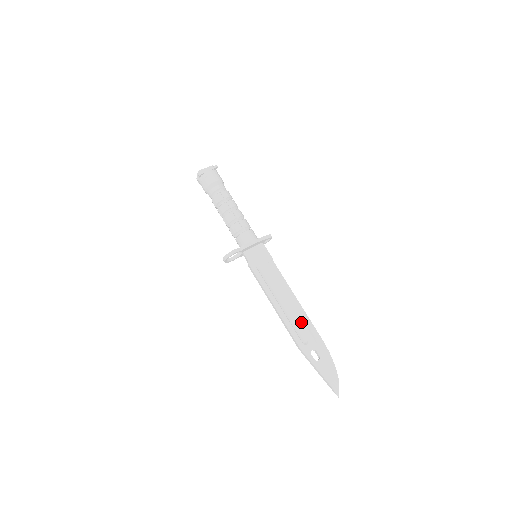
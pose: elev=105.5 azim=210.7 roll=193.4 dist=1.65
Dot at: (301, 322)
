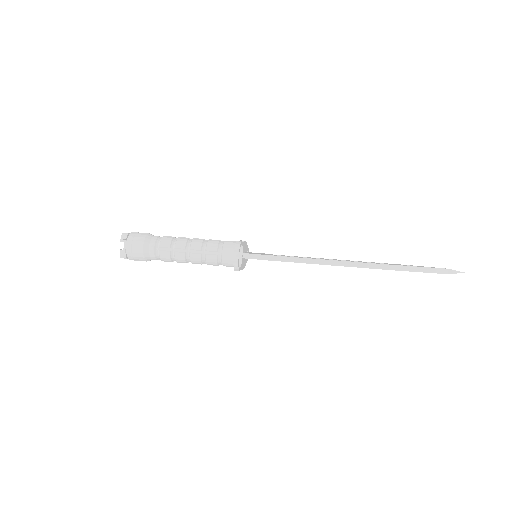
Dot at: (359, 261)
